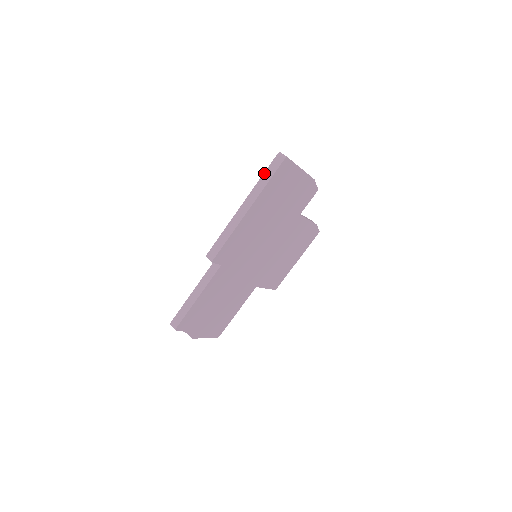
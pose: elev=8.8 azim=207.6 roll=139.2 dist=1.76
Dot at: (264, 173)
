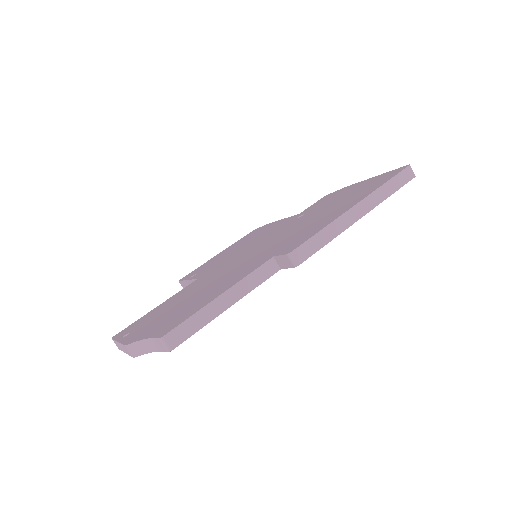
Dot at: (391, 179)
